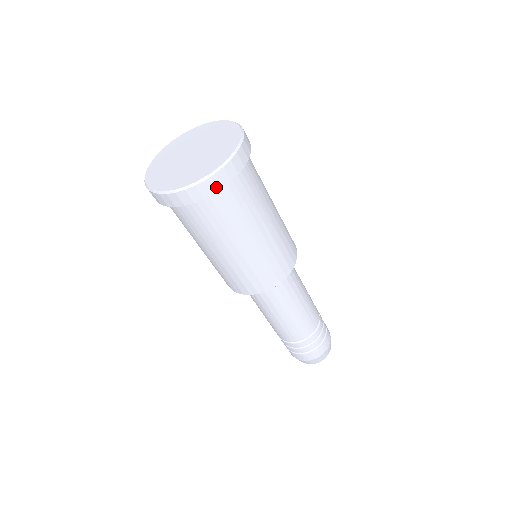
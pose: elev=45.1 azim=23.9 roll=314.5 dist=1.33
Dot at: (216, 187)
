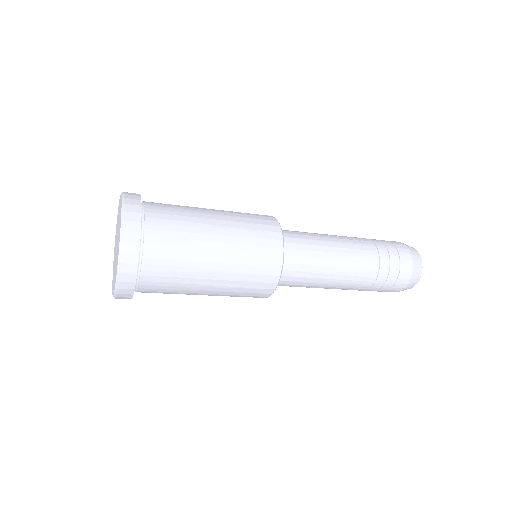
Dot at: (128, 296)
